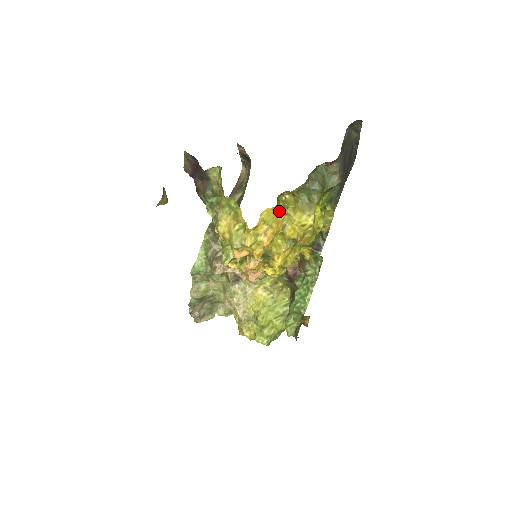
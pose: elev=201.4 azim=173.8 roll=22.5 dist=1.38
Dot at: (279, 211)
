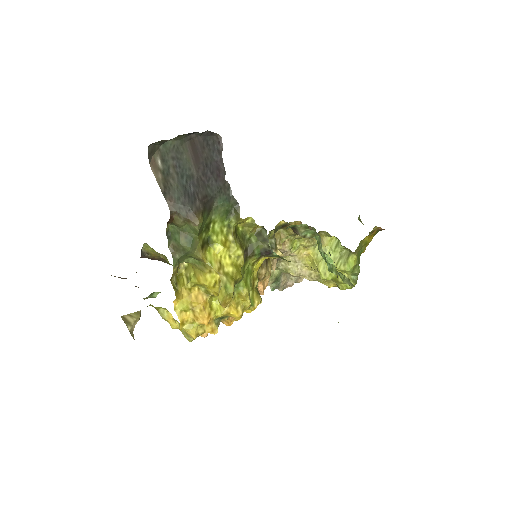
Dot at: (187, 290)
